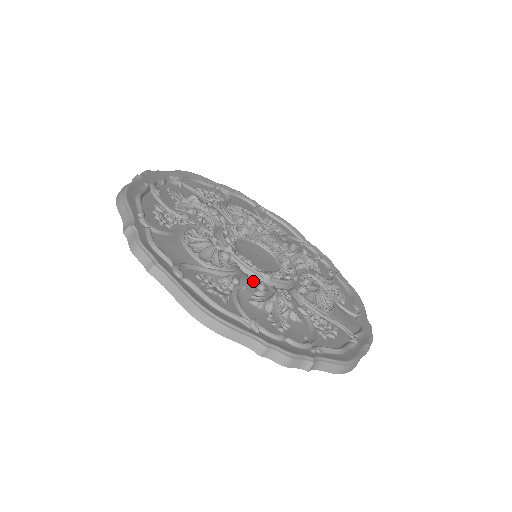
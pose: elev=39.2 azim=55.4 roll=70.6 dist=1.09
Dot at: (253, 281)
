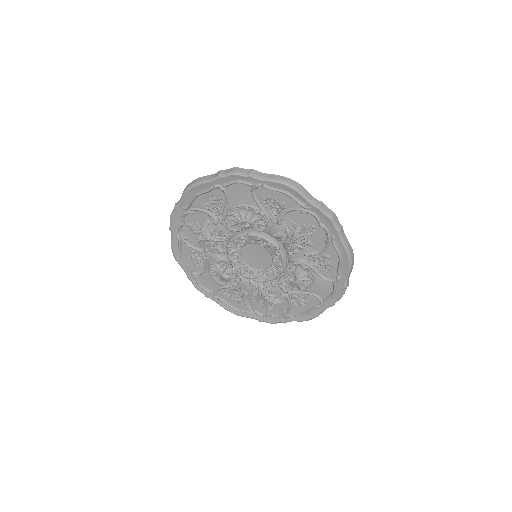
Dot at: (250, 290)
